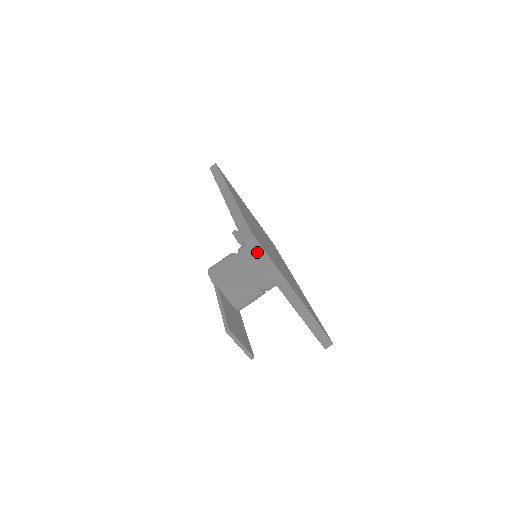
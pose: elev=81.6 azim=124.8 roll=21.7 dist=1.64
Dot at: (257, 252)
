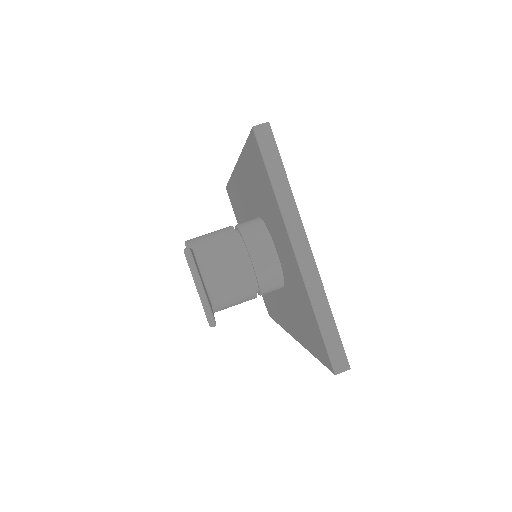
Dot at: (268, 151)
